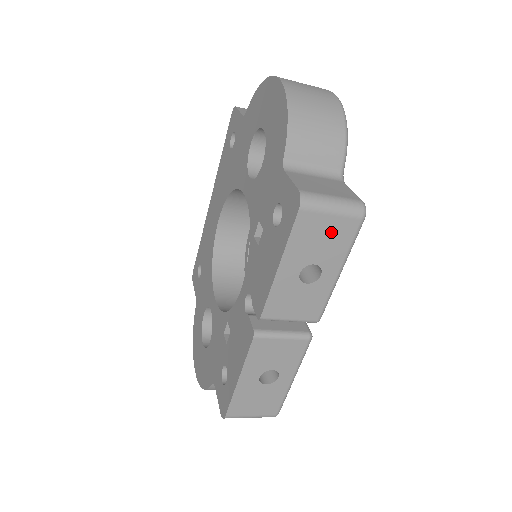
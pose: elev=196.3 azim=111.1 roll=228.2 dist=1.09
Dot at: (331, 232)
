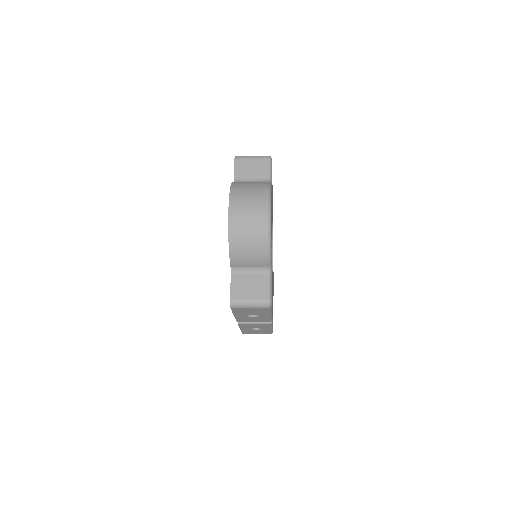
Dot at: (254, 310)
